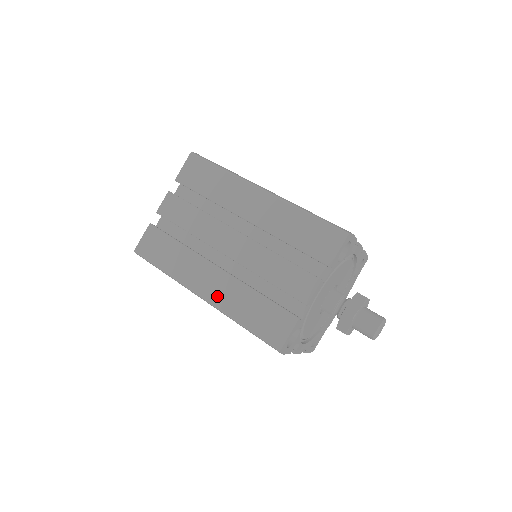
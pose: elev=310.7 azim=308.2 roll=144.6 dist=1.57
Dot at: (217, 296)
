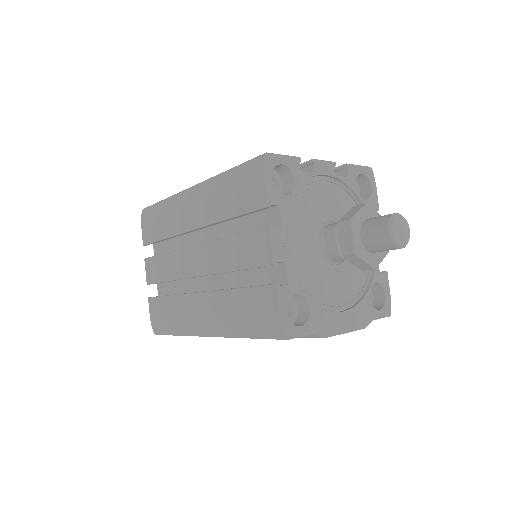
Dot at: occluded
